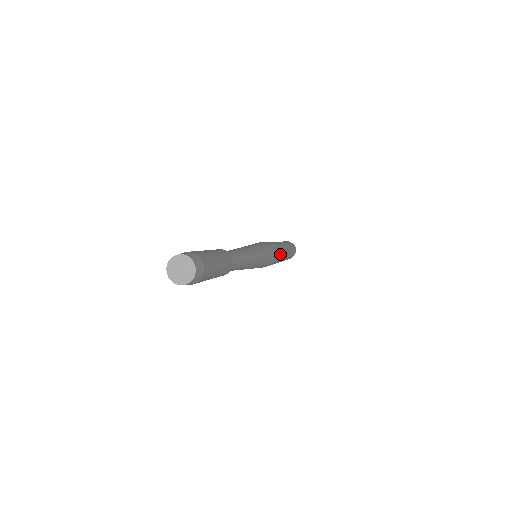
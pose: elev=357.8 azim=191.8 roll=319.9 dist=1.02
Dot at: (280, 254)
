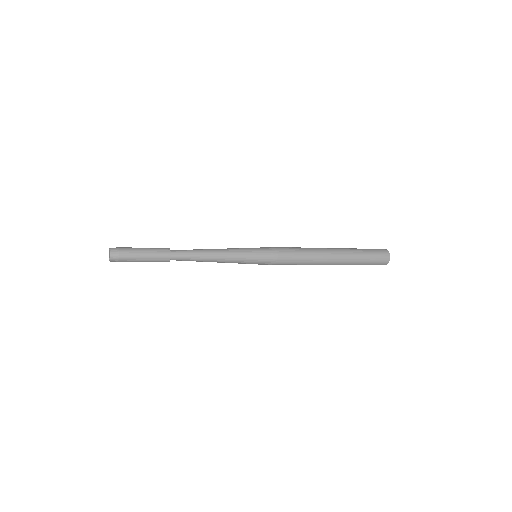
Dot at: (305, 250)
